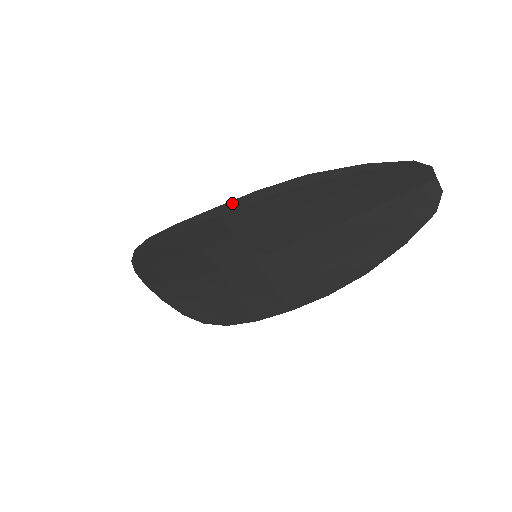
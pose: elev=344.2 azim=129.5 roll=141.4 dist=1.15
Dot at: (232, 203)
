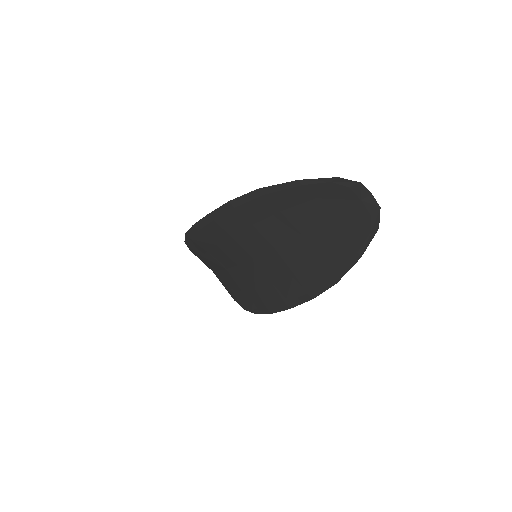
Dot at: (218, 210)
